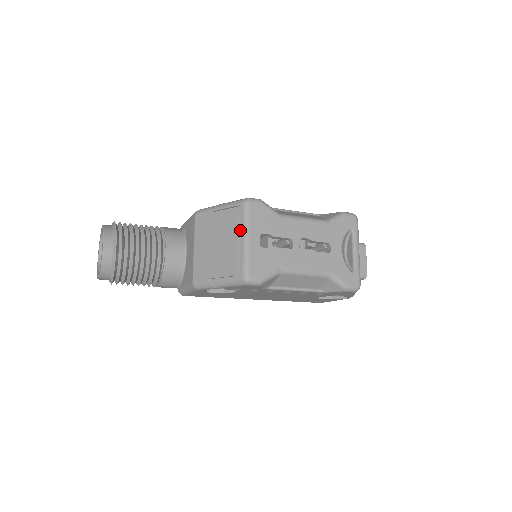
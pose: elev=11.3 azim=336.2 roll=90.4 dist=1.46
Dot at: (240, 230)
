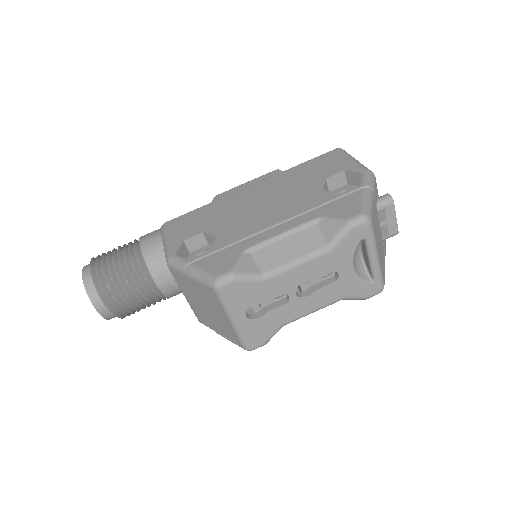
Dot at: (222, 312)
